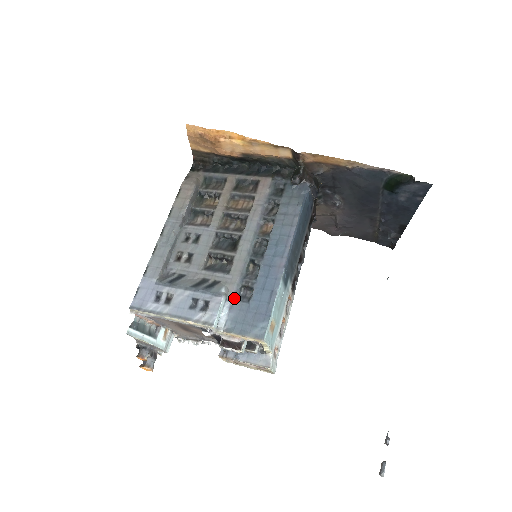
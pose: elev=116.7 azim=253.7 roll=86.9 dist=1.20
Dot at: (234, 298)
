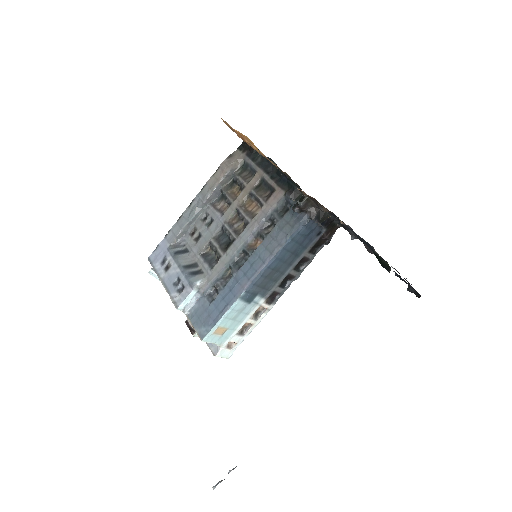
Dot at: (204, 293)
